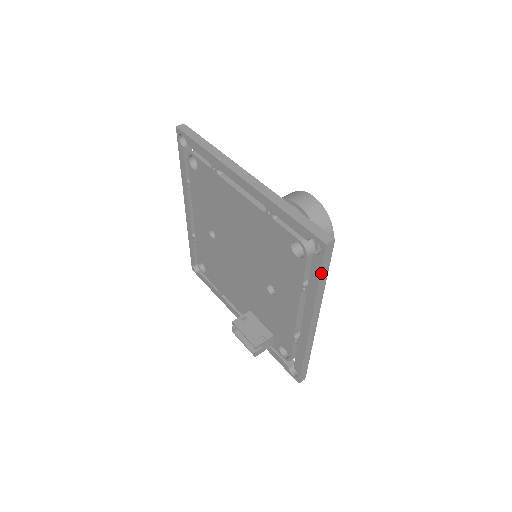
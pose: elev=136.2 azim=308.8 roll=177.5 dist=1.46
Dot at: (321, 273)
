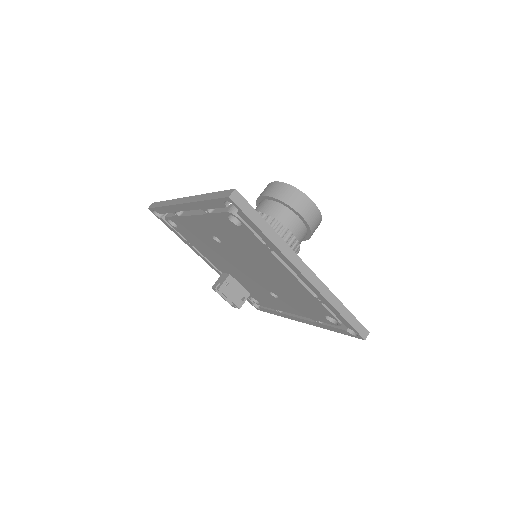
Dot at: (343, 333)
